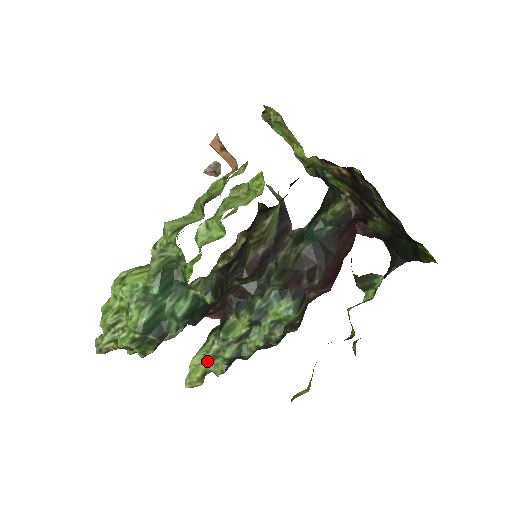
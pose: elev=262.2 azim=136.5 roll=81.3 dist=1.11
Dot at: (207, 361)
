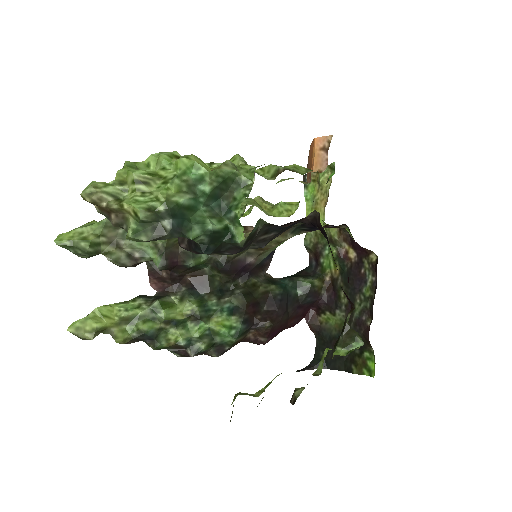
Dot at: (118, 319)
